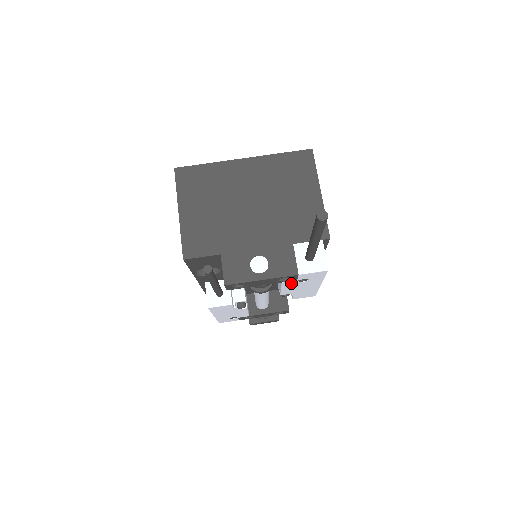
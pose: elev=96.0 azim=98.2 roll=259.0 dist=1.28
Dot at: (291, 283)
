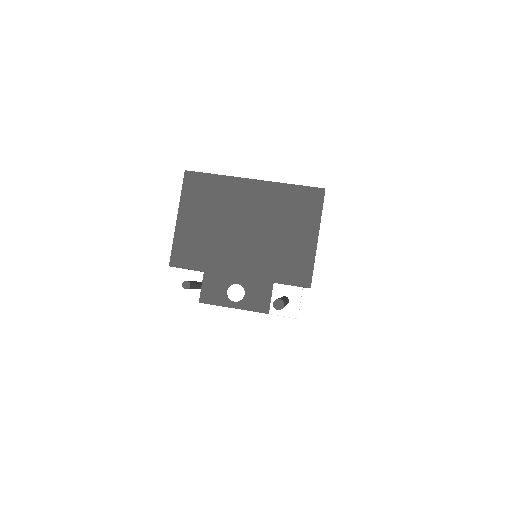
Dot at: occluded
